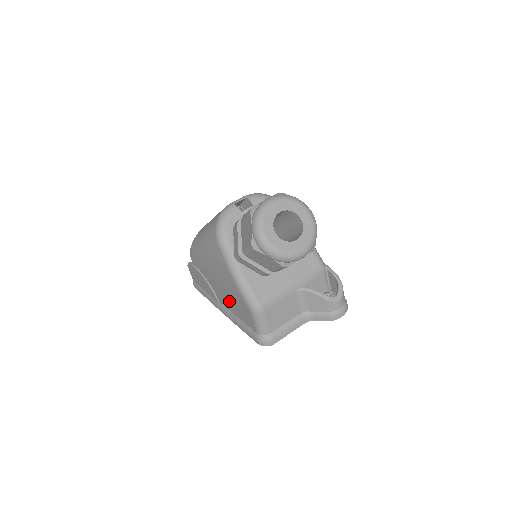
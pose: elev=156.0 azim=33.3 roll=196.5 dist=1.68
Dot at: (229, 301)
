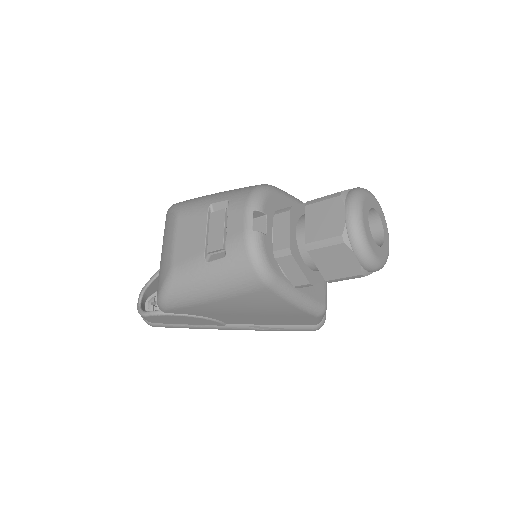
Dot at: (261, 320)
